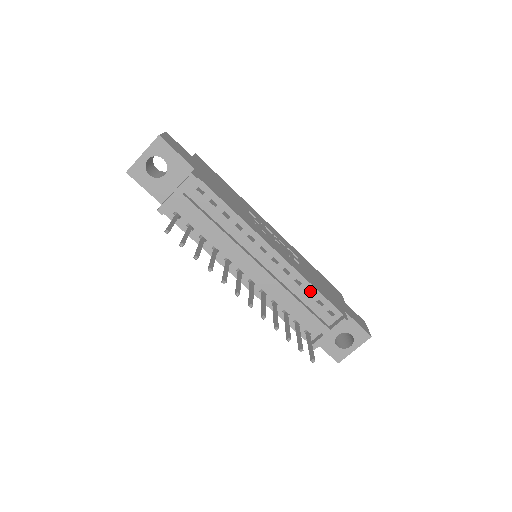
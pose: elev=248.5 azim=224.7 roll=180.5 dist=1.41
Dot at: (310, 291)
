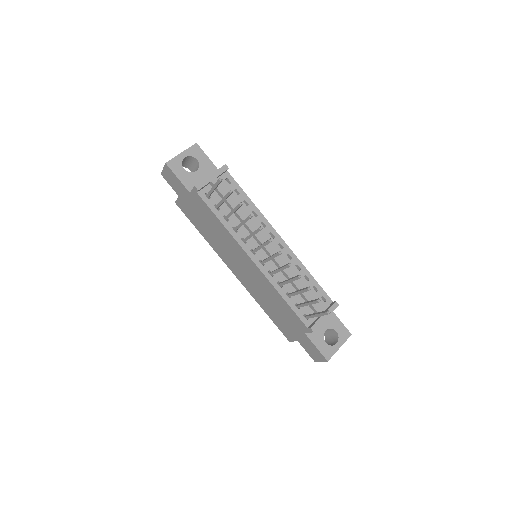
Dot at: (307, 277)
